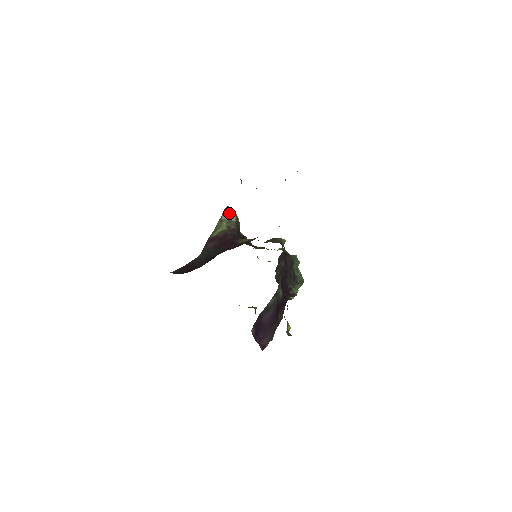
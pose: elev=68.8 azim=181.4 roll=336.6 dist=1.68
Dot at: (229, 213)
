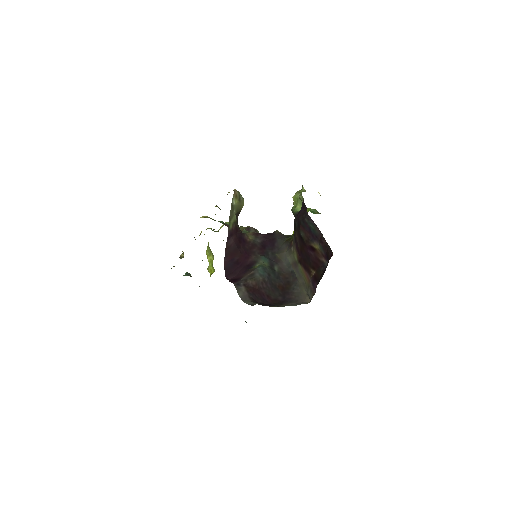
Dot at: (240, 201)
